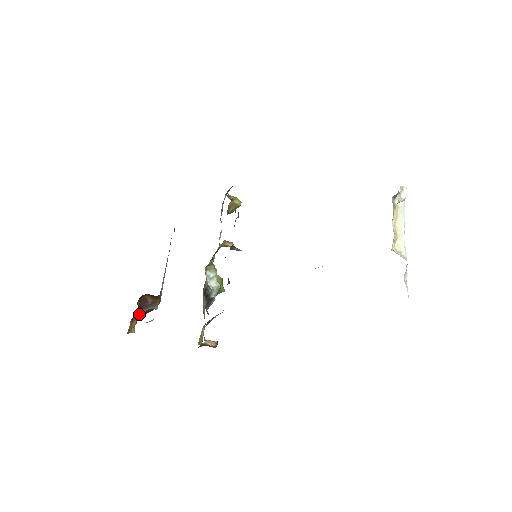
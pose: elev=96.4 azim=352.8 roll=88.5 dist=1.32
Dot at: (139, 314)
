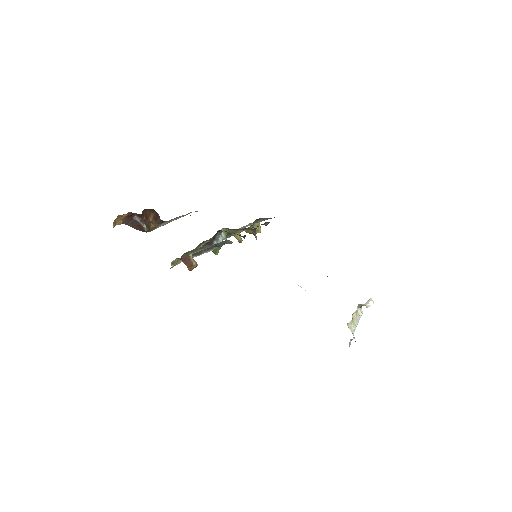
Dot at: occluded
